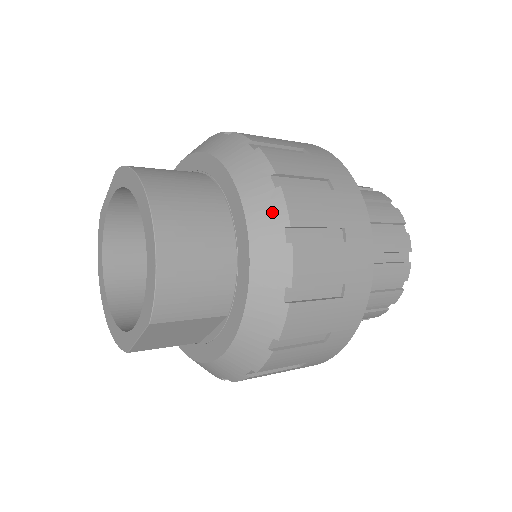
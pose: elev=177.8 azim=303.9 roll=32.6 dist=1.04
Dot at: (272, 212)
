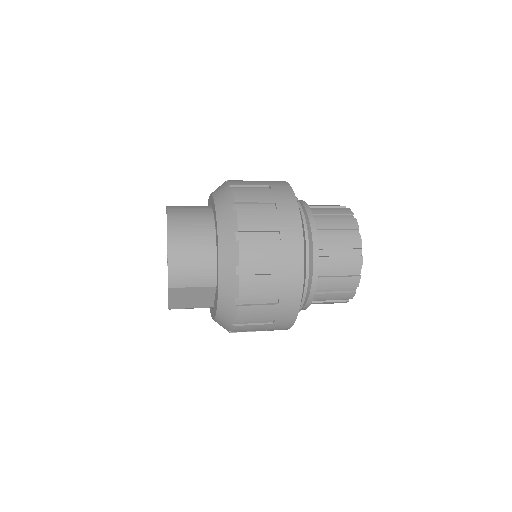
Dot at: (230, 224)
